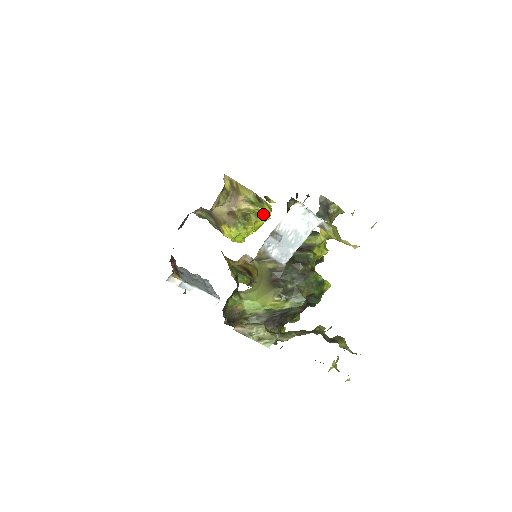
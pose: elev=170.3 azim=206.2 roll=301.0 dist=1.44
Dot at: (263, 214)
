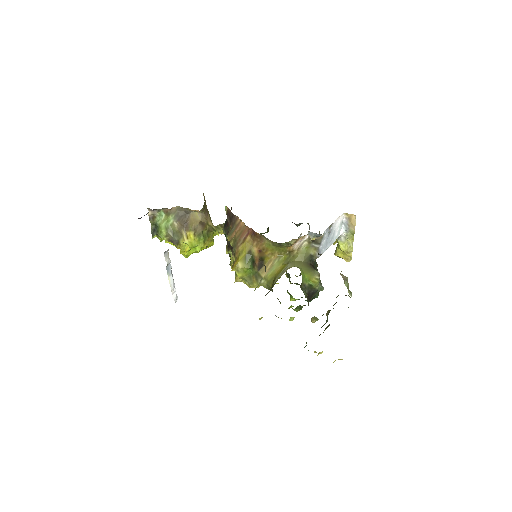
Dot at: occluded
